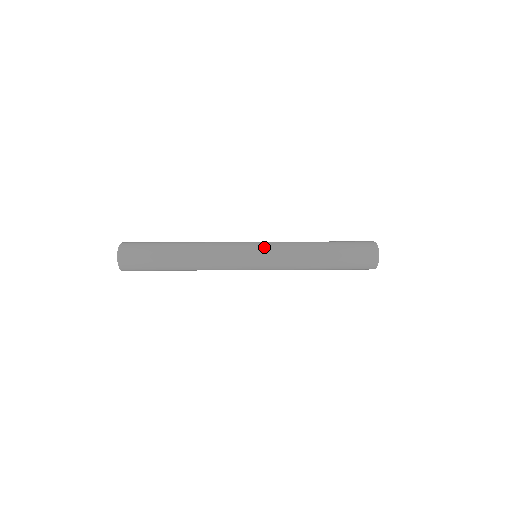
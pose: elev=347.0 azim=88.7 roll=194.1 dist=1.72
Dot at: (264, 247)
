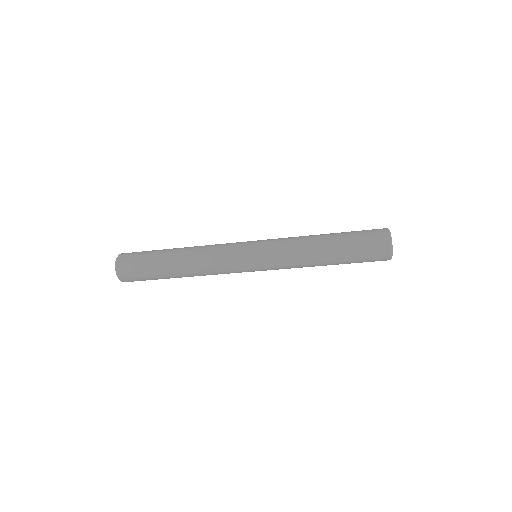
Dot at: occluded
